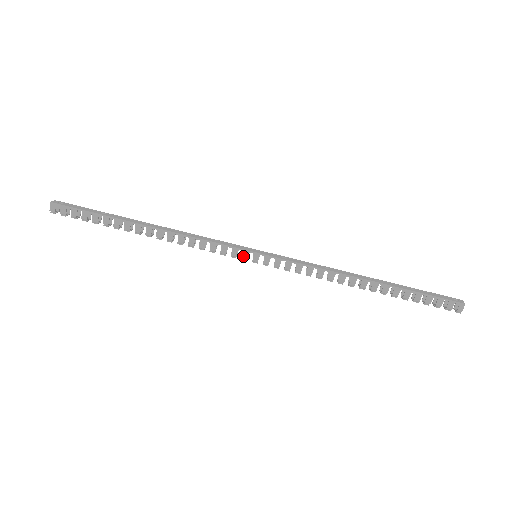
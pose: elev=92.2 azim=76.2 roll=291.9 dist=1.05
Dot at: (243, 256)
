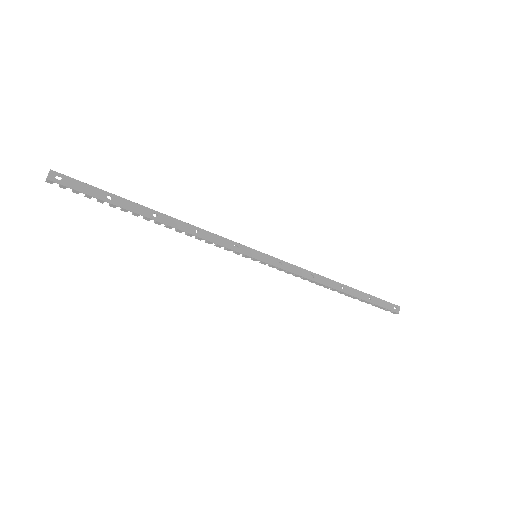
Dot at: (244, 256)
